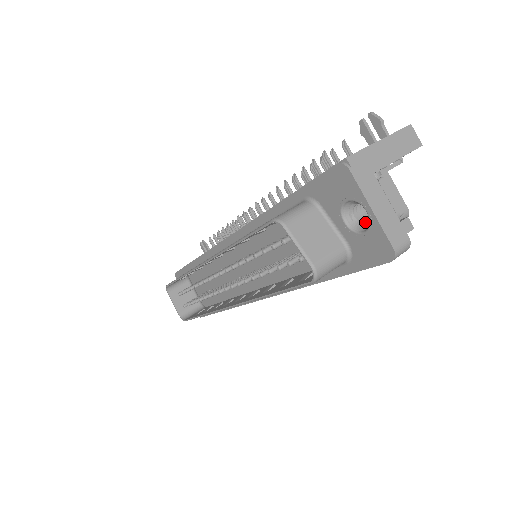
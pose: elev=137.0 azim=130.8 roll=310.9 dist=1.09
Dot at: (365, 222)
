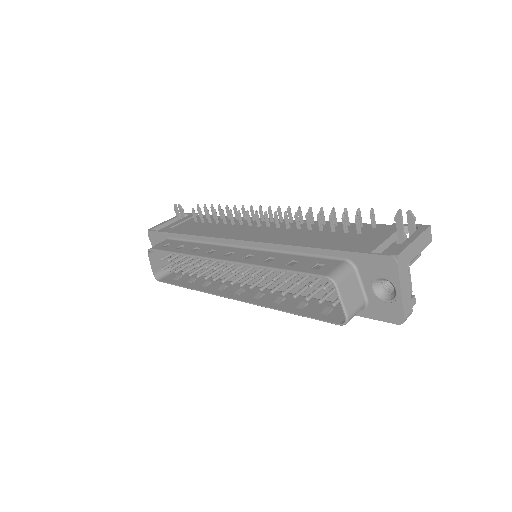
Dot at: (387, 292)
